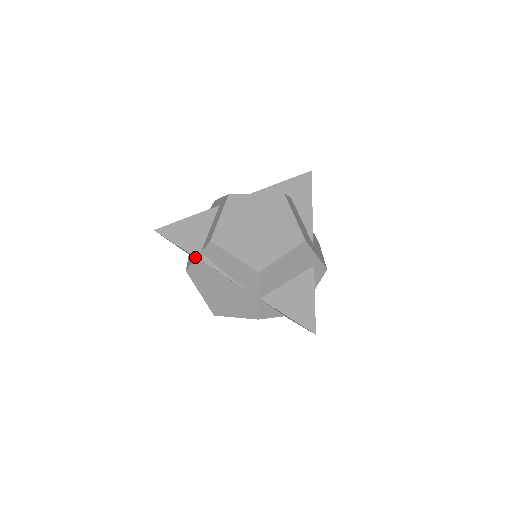
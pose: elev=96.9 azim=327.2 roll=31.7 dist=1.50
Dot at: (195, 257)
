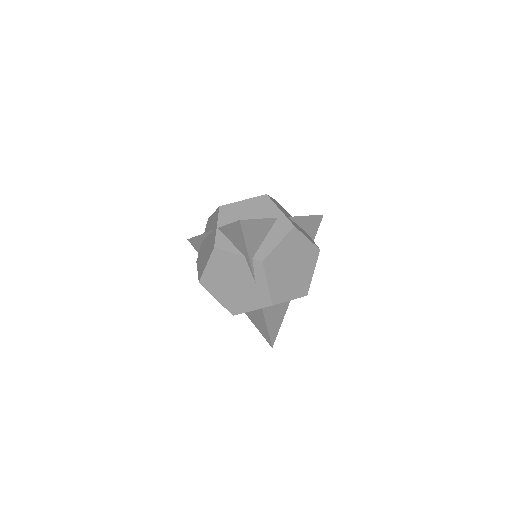
Dot at: occluded
